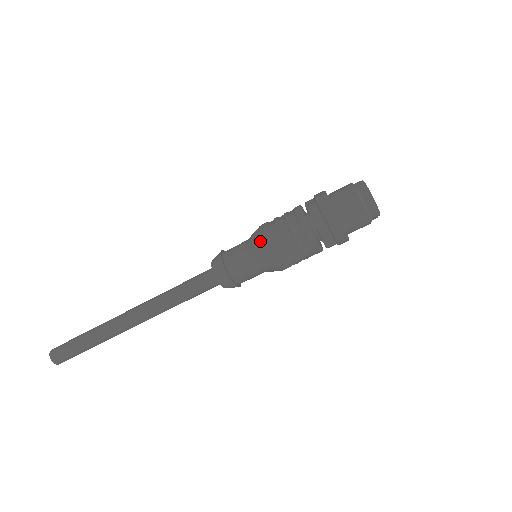
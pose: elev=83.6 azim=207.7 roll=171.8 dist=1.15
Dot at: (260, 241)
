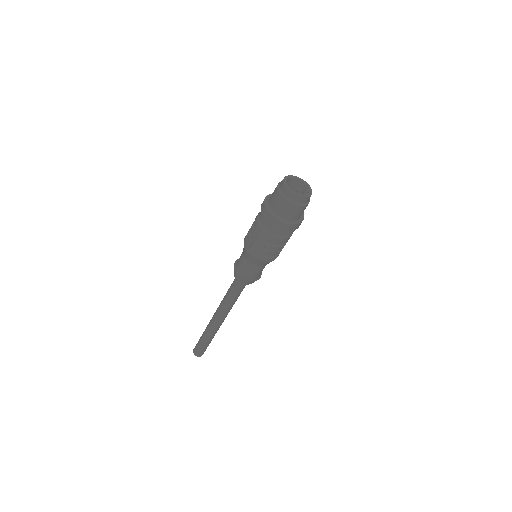
Dot at: occluded
